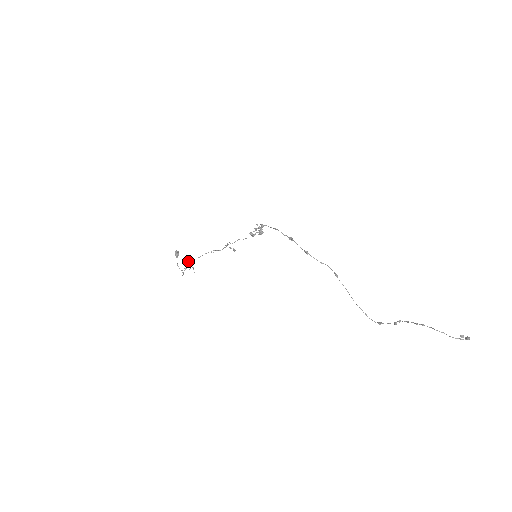
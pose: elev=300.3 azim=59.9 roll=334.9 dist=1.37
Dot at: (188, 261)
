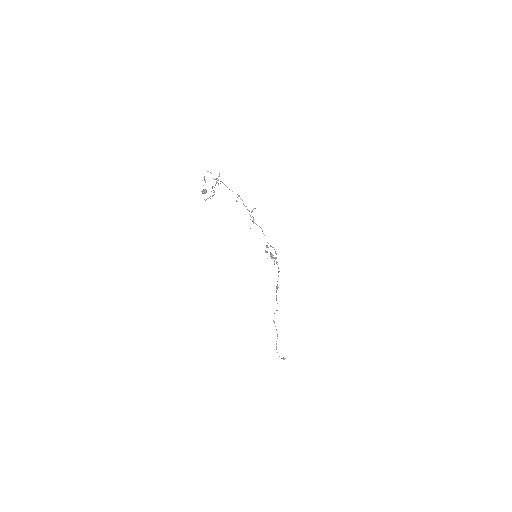
Dot at: occluded
